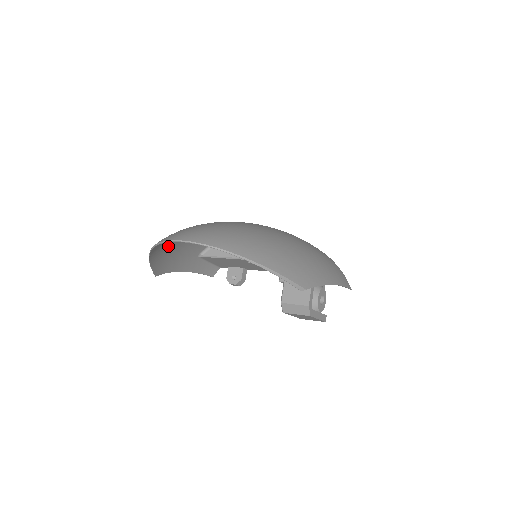
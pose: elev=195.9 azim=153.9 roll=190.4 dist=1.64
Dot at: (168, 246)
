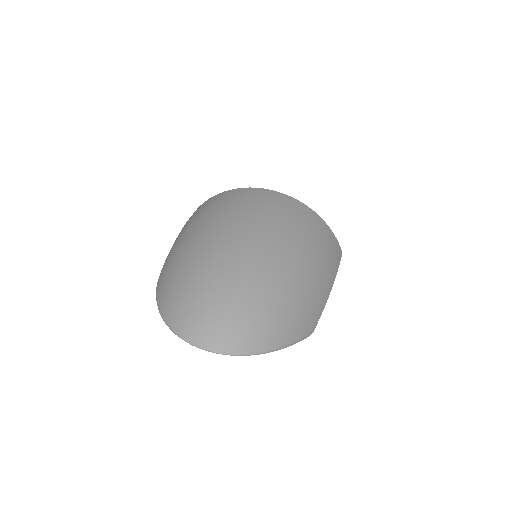
Dot at: (171, 283)
